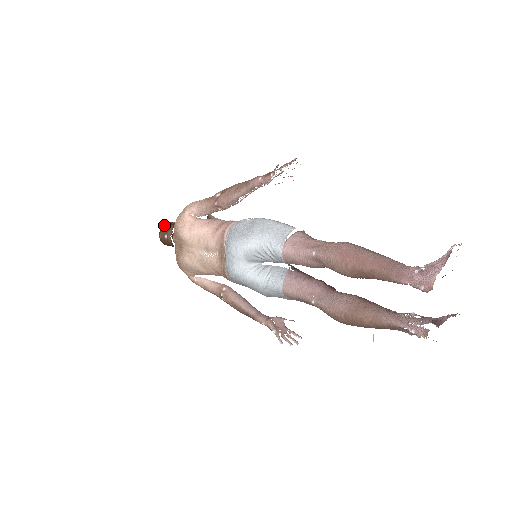
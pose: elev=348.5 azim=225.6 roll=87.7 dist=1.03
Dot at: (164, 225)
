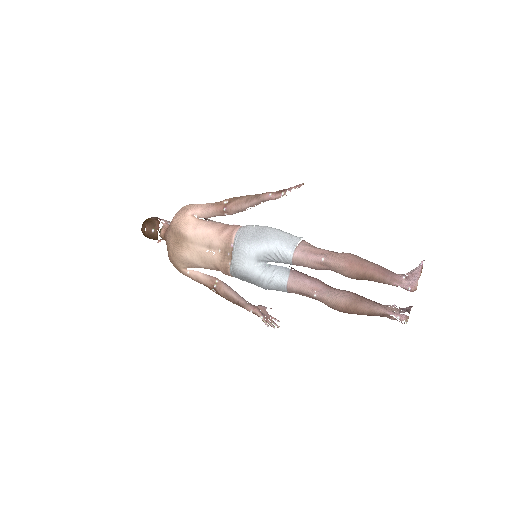
Dot at: (149, 219)
